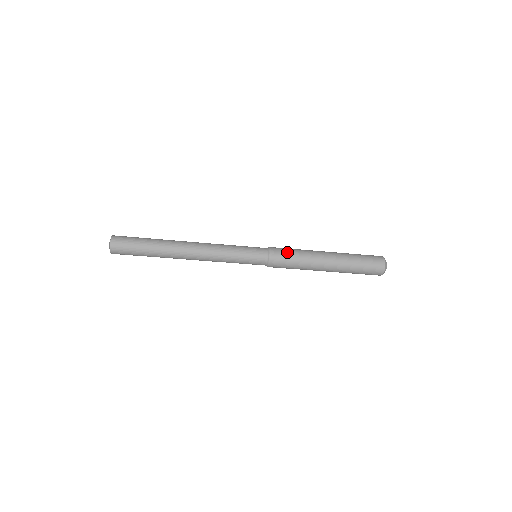
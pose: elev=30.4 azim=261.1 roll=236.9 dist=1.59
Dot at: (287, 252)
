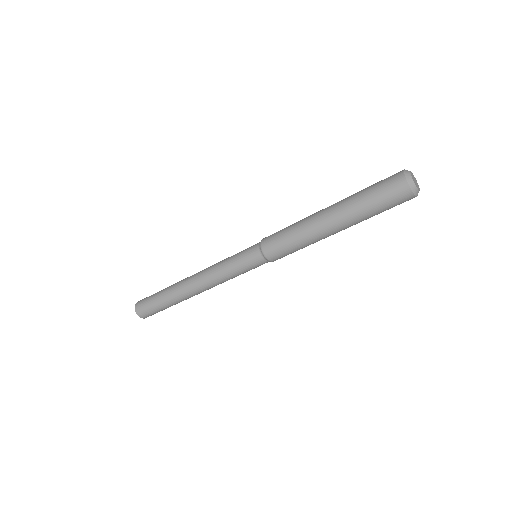
Dot at: (279, 242)
